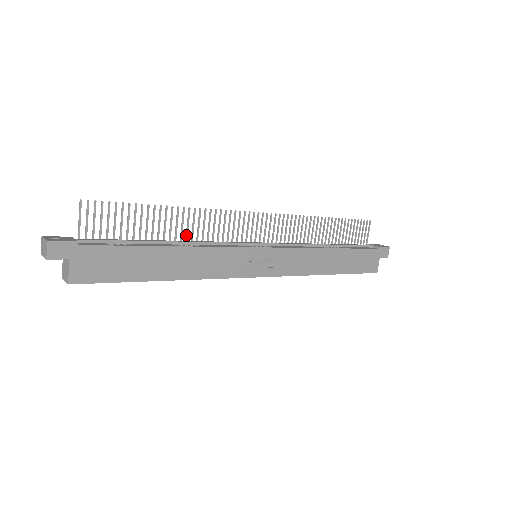
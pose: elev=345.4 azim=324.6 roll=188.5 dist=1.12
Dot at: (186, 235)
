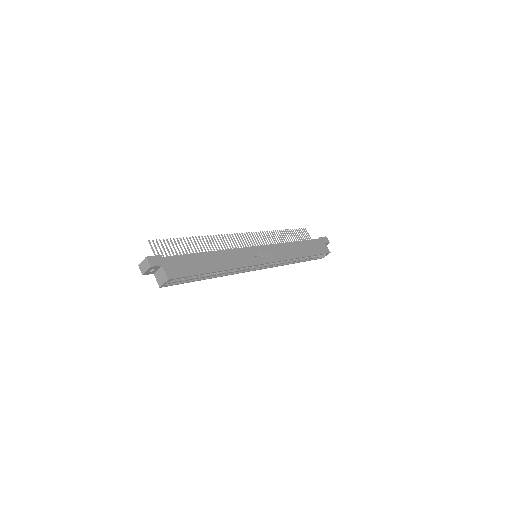
Dot at: occluded
